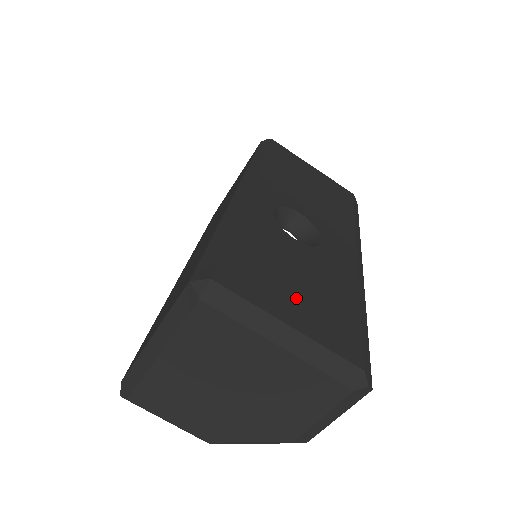
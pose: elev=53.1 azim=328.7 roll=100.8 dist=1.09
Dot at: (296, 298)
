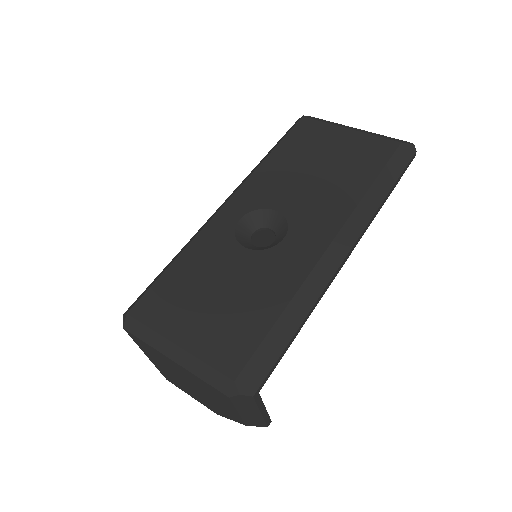
Dot at: (202, 316)
